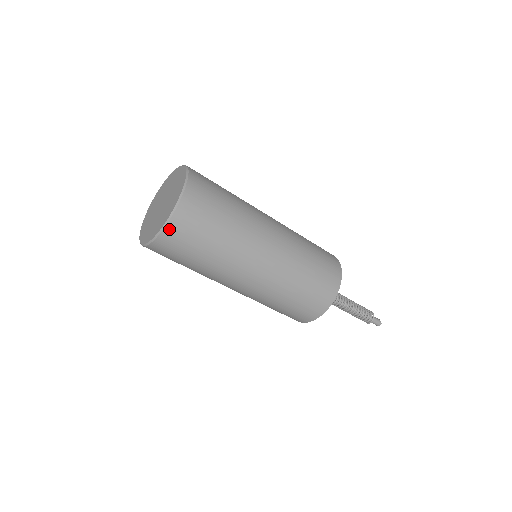
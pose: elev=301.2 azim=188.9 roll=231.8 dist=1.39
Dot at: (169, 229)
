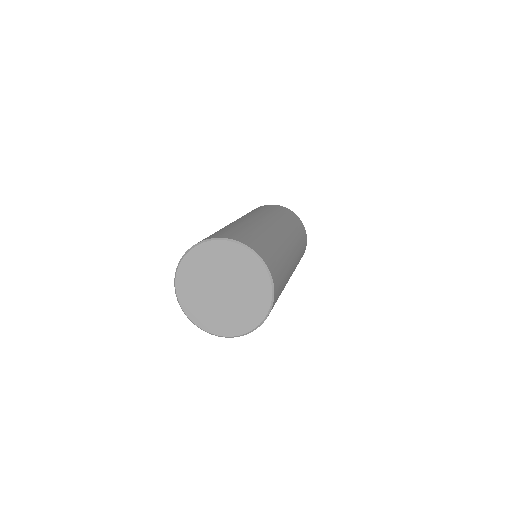
Dot at: (273, 304)
